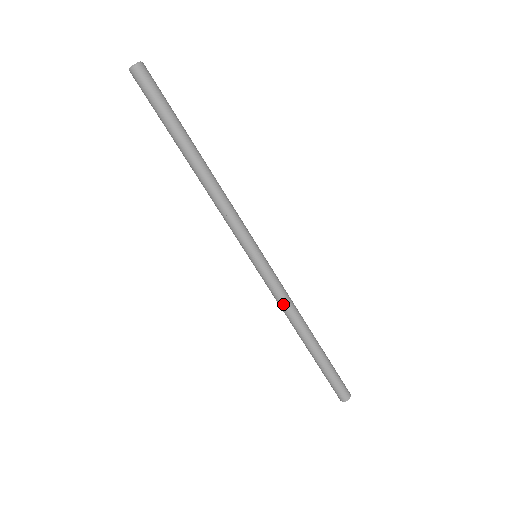
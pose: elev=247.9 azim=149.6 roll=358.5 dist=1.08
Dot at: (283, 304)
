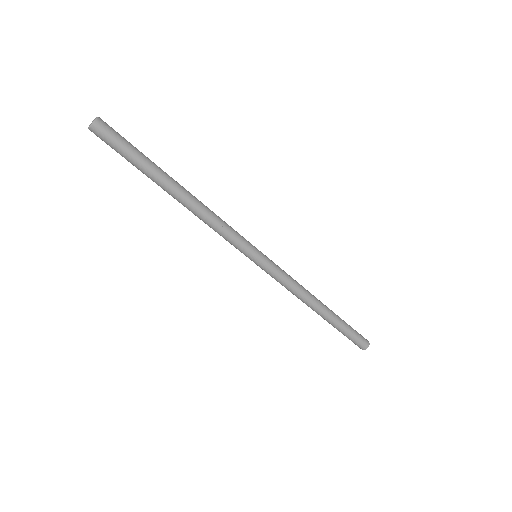
Dot at: (293, 287)
